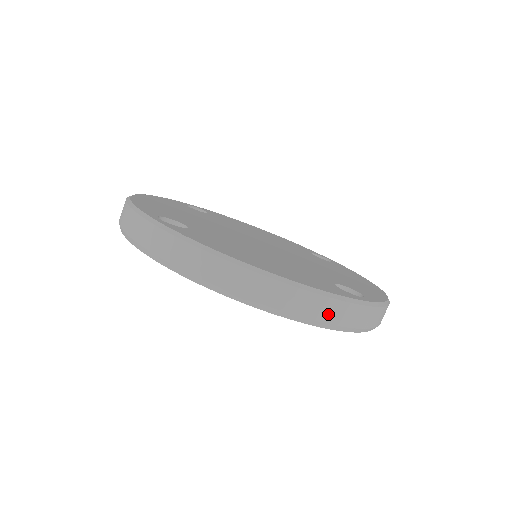
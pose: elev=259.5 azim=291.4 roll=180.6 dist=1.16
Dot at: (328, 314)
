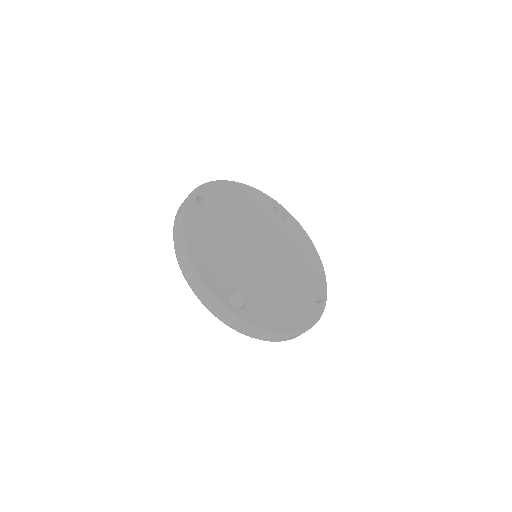
Dot at: (200, 293)
